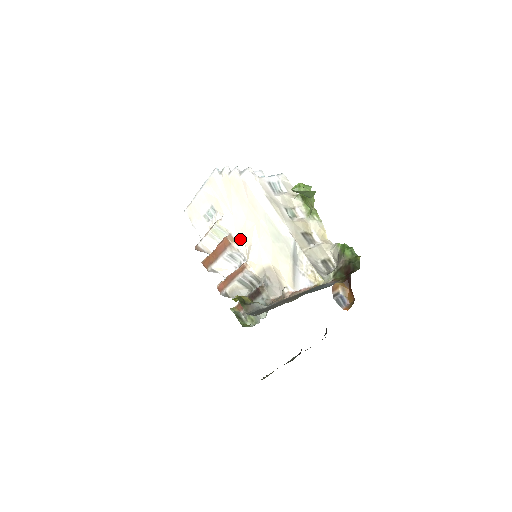
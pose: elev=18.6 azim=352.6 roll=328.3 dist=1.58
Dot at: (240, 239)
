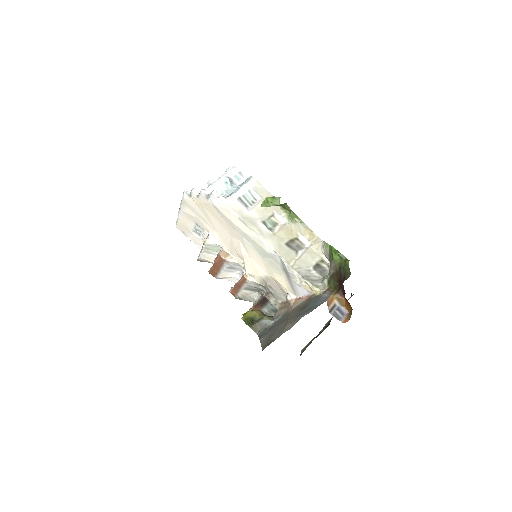
Dot at: (232, 253)
